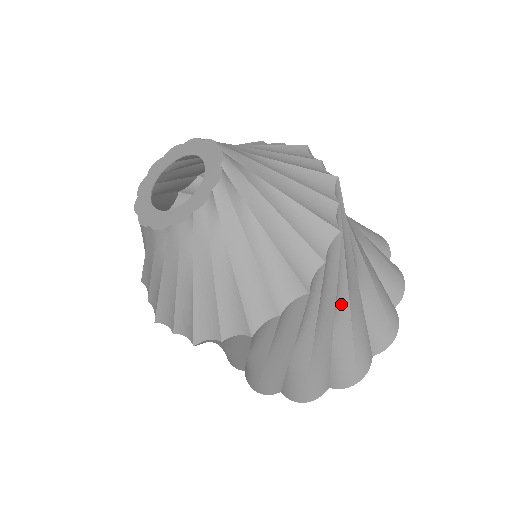
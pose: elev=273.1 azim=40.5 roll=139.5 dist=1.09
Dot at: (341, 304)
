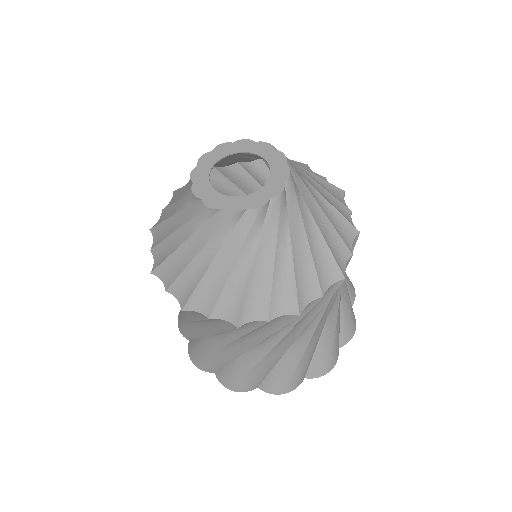
Dot at: (308, 330)
